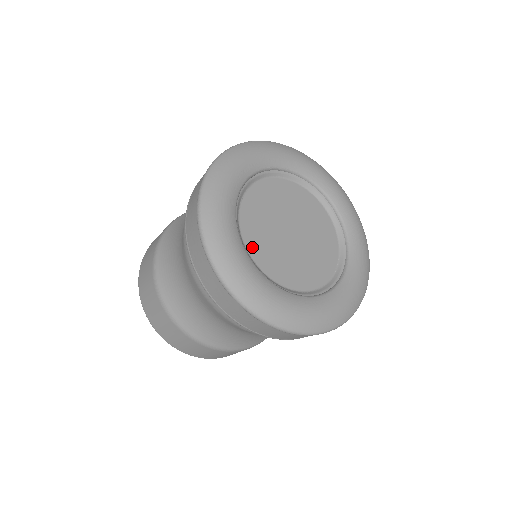
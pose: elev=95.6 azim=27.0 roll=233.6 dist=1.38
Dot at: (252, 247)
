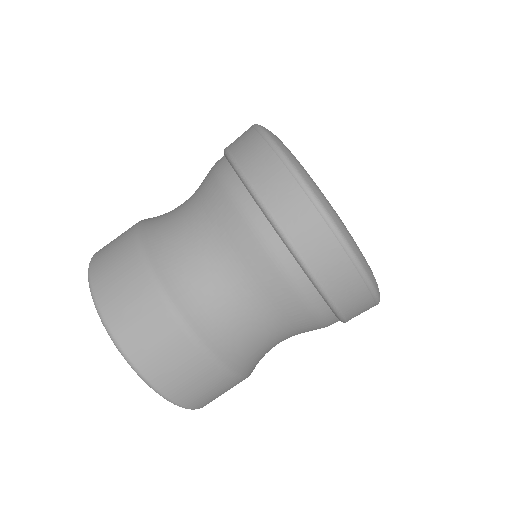
Dot at: occluded
